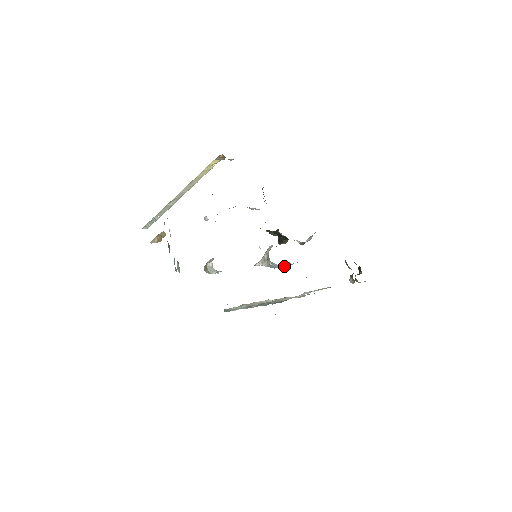
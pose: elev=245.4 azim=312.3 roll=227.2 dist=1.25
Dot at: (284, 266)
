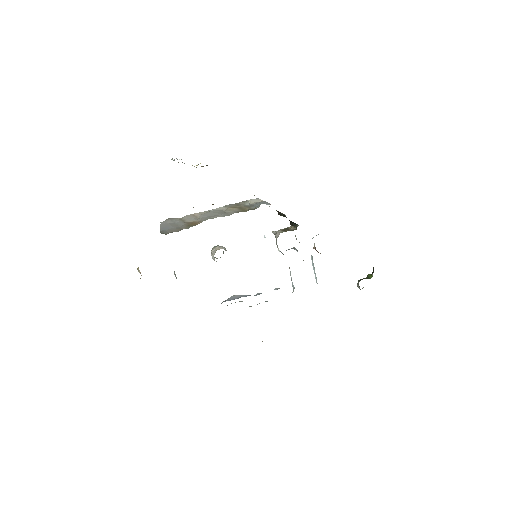
Dot at: (295, 249)
